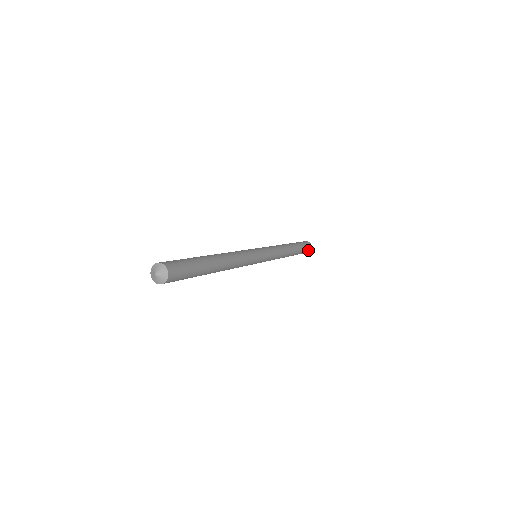
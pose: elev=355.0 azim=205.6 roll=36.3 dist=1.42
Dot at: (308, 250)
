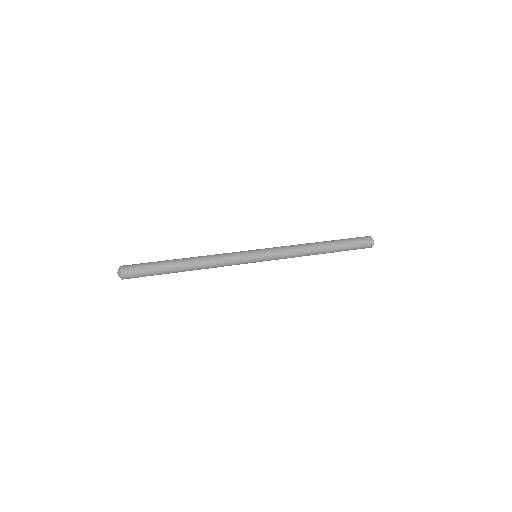
Dot at: (366, 245)
